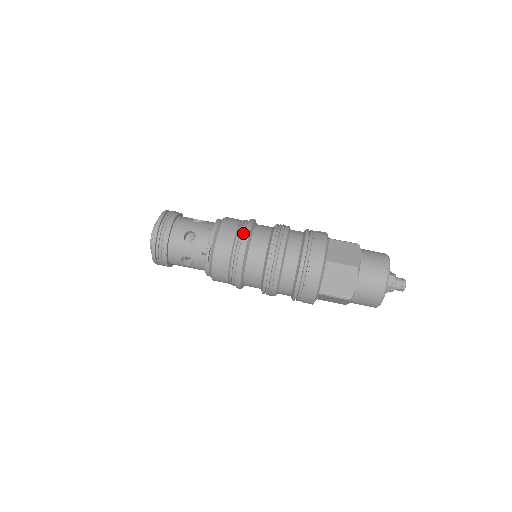
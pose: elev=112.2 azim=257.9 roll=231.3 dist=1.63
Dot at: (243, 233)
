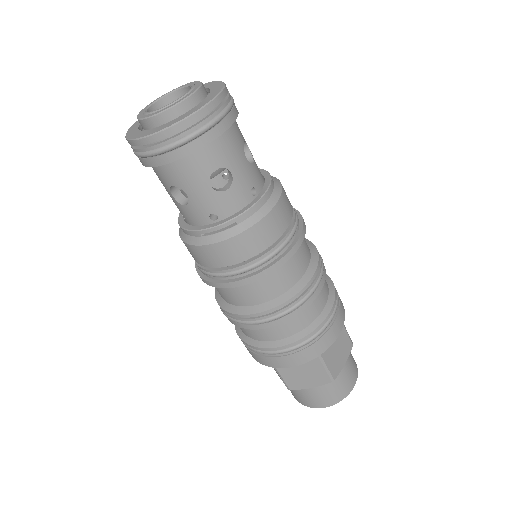
Dot at: (285, 247)
